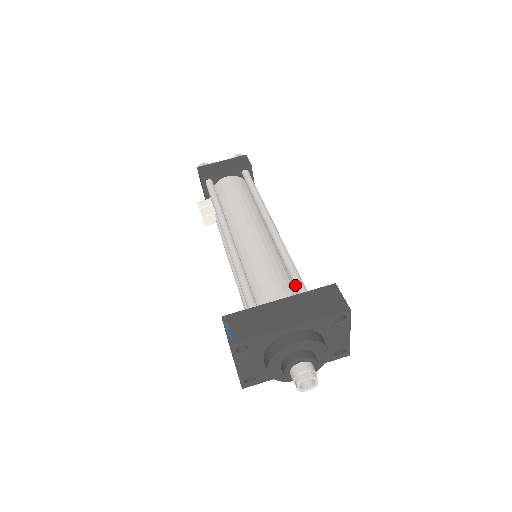
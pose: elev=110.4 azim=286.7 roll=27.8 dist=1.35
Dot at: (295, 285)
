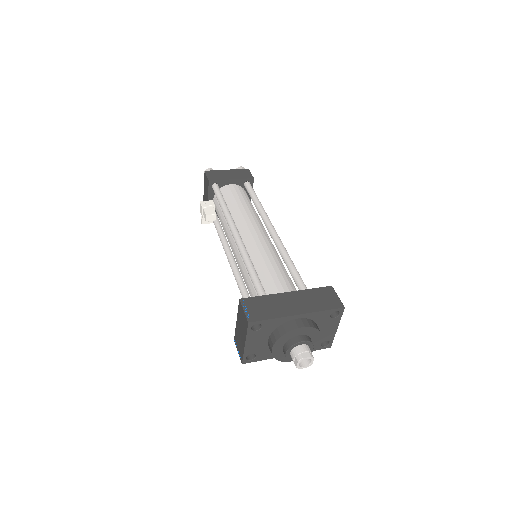
Dot at: (297, 283)
